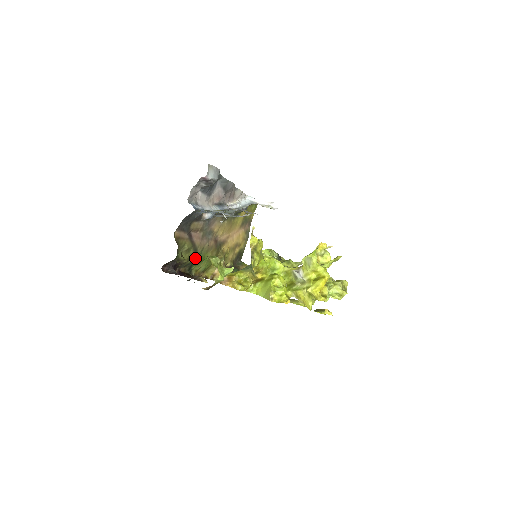
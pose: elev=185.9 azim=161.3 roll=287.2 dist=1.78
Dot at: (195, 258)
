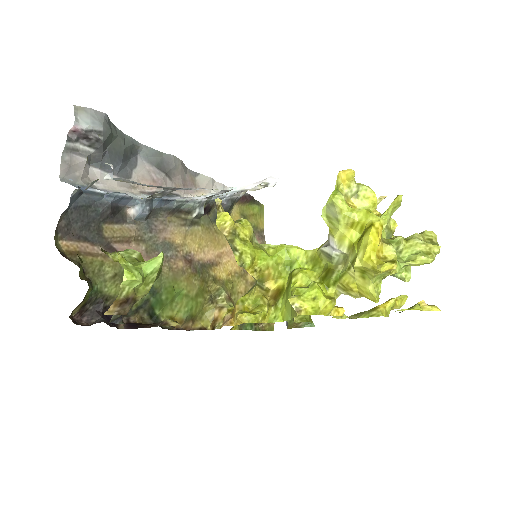
Dot at: (150, 293)
